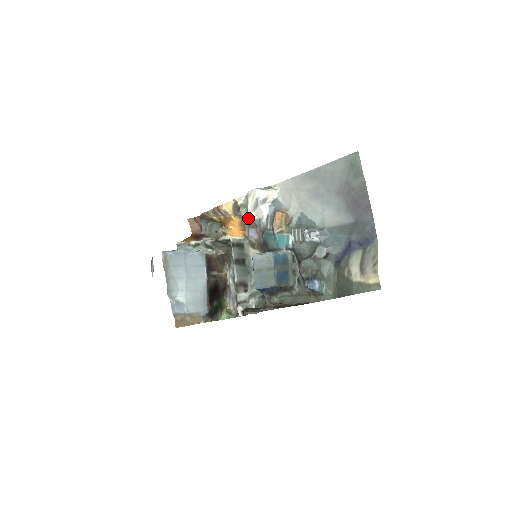
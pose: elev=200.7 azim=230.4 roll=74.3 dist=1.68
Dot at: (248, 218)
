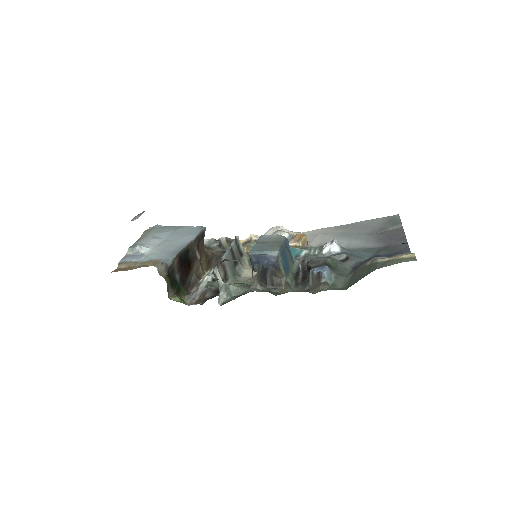
Dot at: occluded
